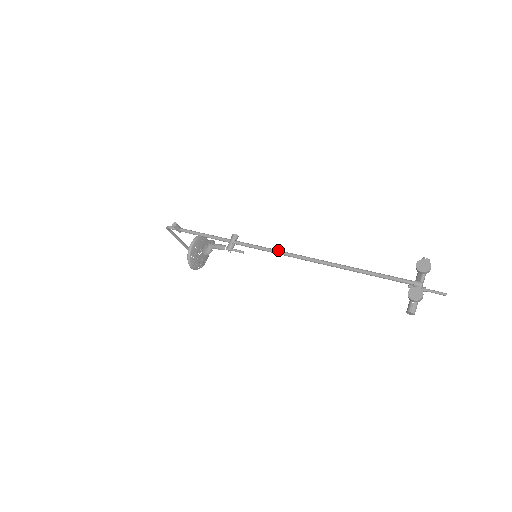
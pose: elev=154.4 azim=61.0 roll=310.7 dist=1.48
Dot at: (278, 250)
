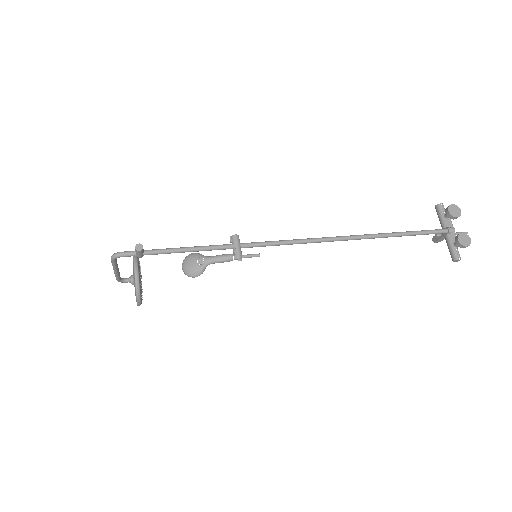
Dot at: (303, 239)
